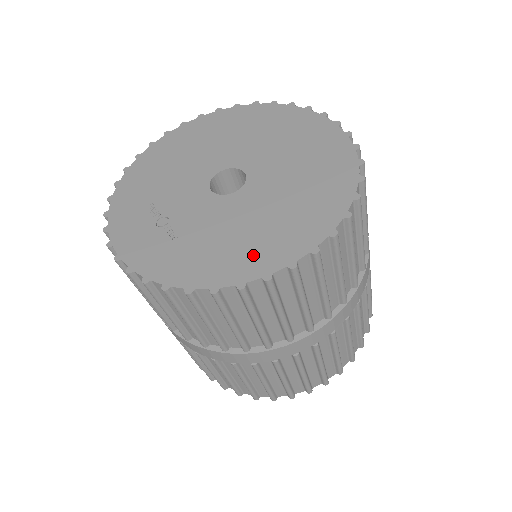
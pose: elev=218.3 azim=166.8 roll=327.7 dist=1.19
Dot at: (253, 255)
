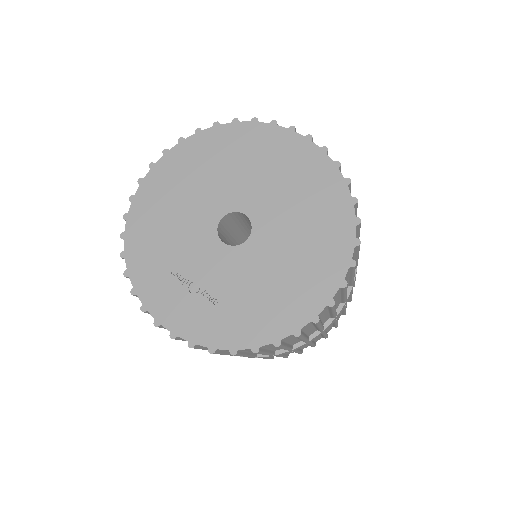
Dot at: (294, 302)
